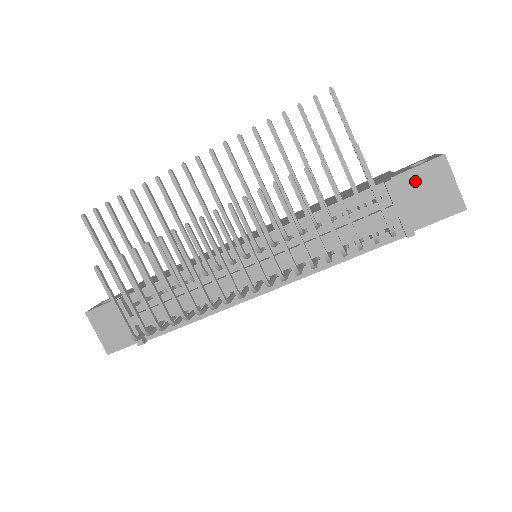
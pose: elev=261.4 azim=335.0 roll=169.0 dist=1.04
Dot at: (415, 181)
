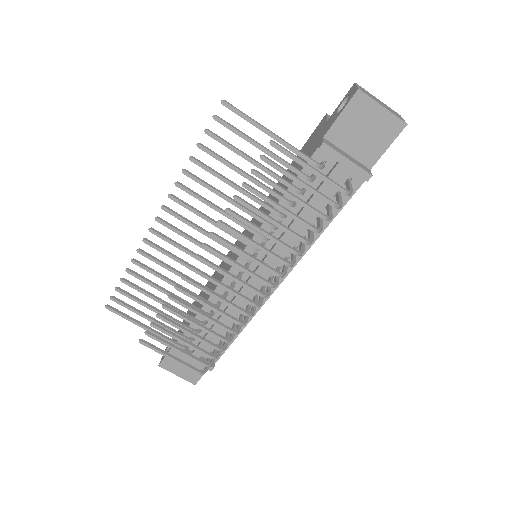
Dot at: (346, 127)
